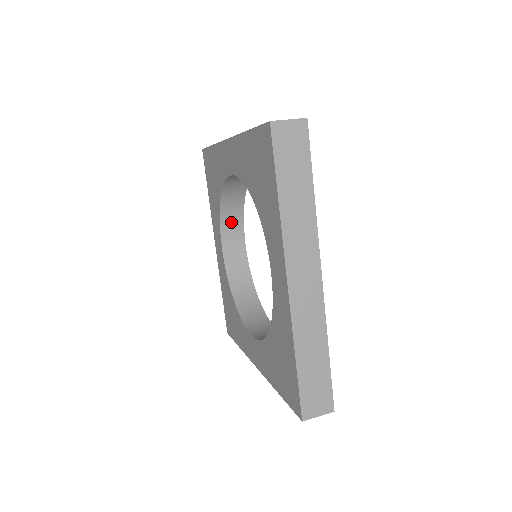
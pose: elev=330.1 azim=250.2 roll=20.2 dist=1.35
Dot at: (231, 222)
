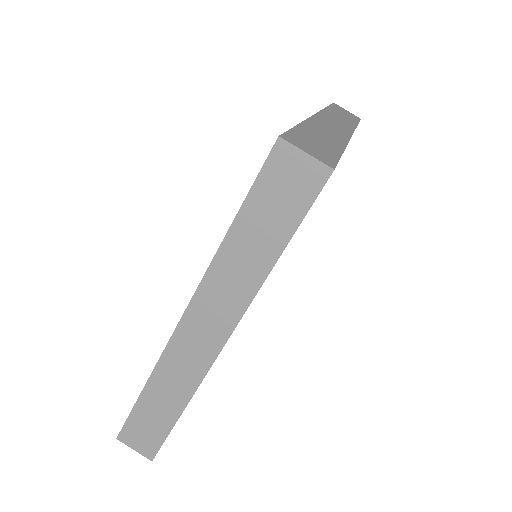
Dot at: occluded
